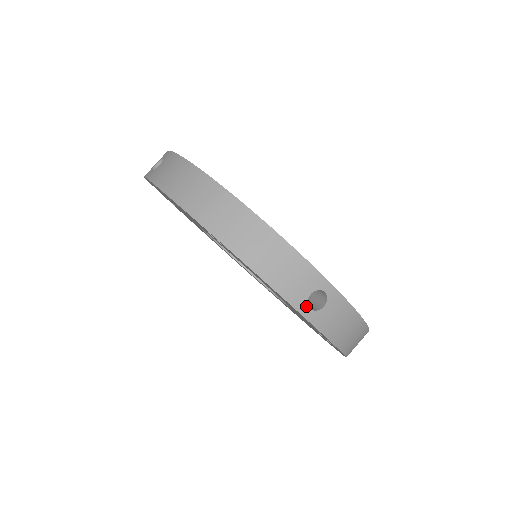
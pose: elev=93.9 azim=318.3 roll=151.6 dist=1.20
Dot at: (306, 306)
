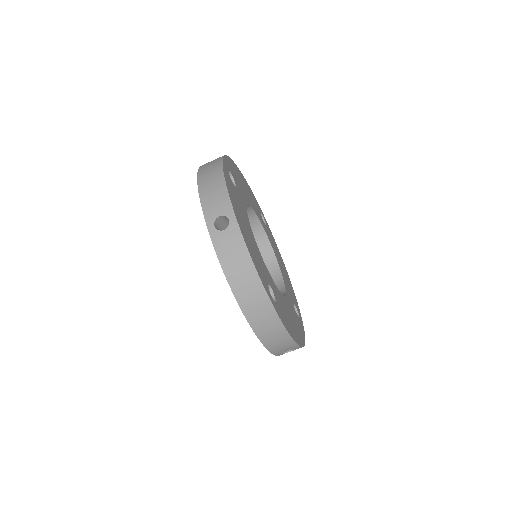
Dot at: (281, 354)
